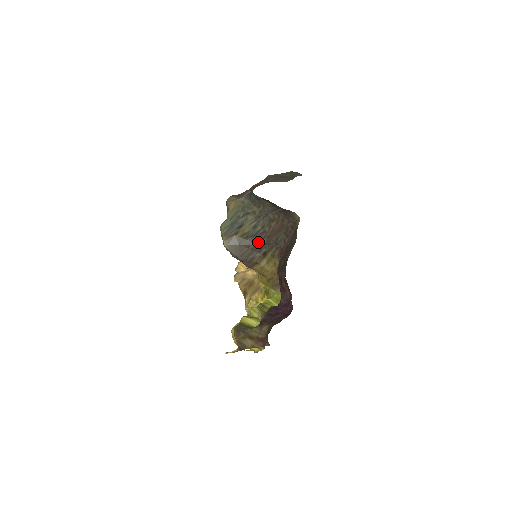
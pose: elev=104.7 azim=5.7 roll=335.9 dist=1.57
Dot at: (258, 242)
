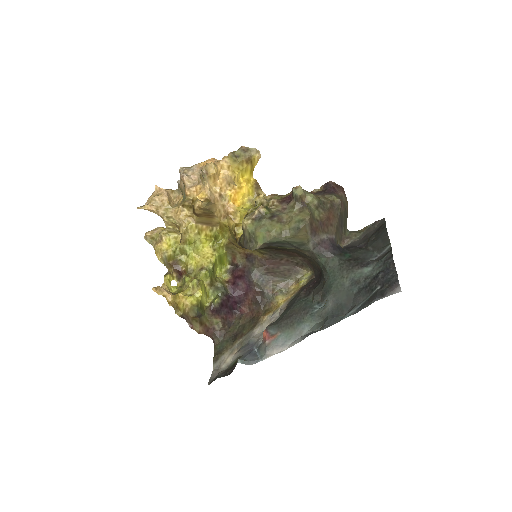
Dot at: occluded
